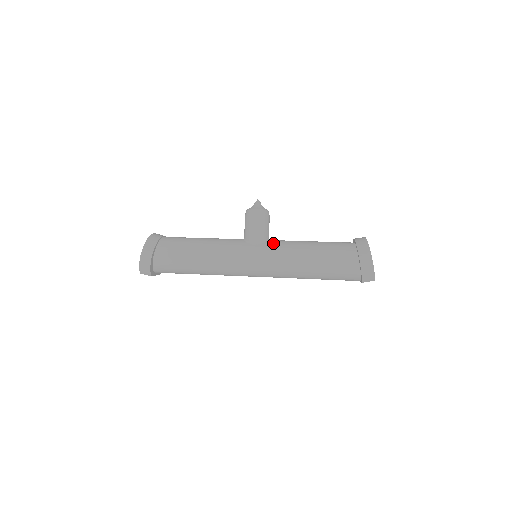
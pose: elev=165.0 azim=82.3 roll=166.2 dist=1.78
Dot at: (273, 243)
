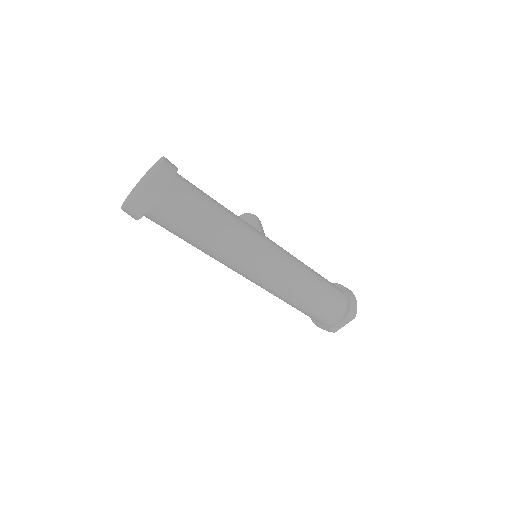
Dot at: occluded
